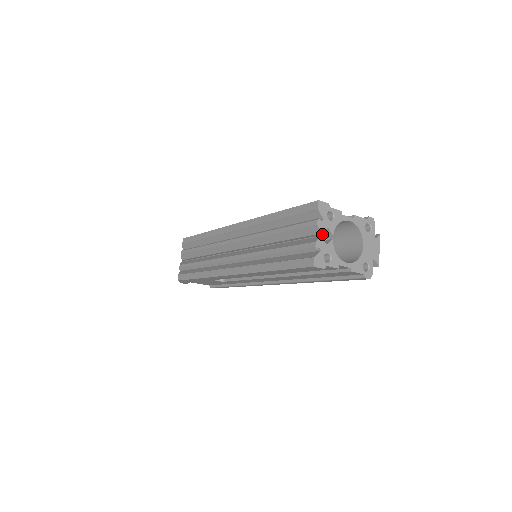
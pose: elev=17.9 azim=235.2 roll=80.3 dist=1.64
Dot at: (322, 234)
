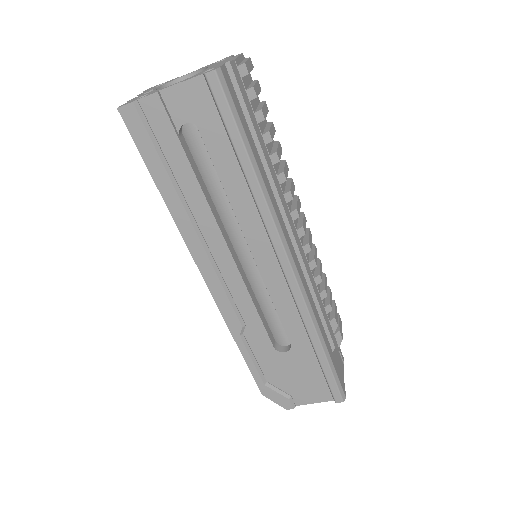
Dot at: occluded
